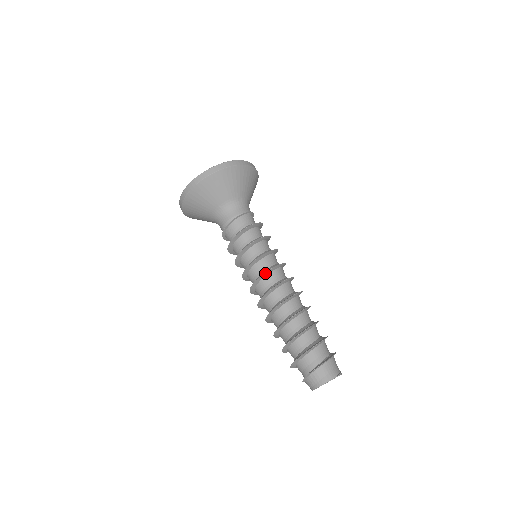
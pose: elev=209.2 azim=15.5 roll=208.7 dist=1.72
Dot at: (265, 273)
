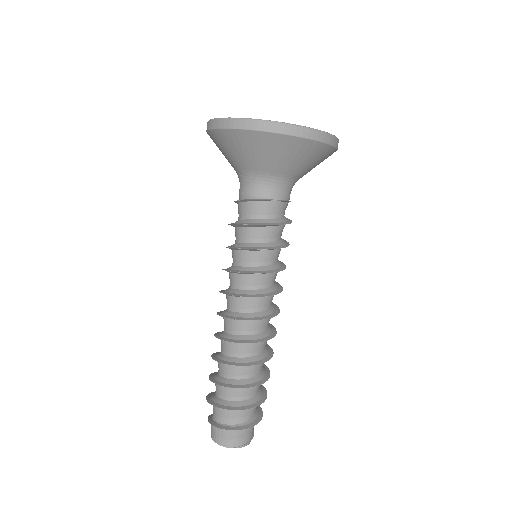
Dot at: (234, 295)
